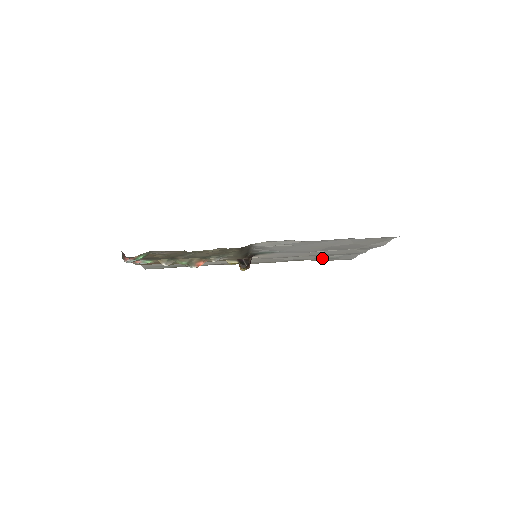
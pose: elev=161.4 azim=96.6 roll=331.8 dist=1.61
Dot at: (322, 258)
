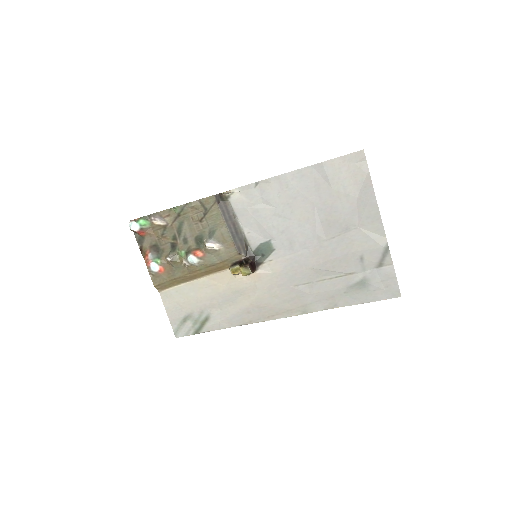
Dot at: (353, 288)
